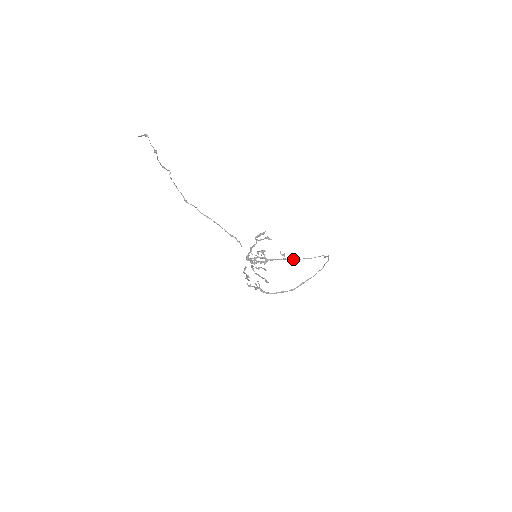
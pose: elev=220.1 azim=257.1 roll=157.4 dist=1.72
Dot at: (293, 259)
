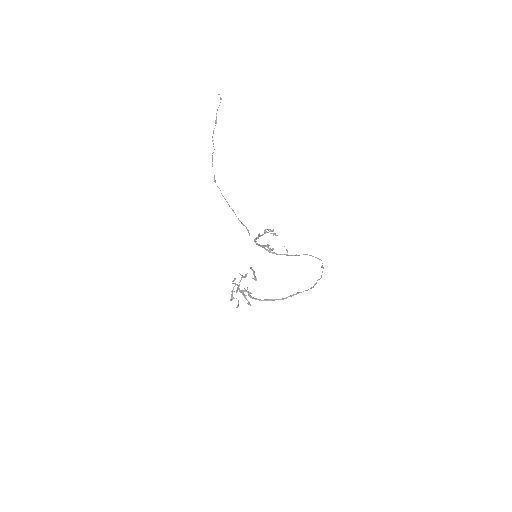
Dot at: (296, 254)
